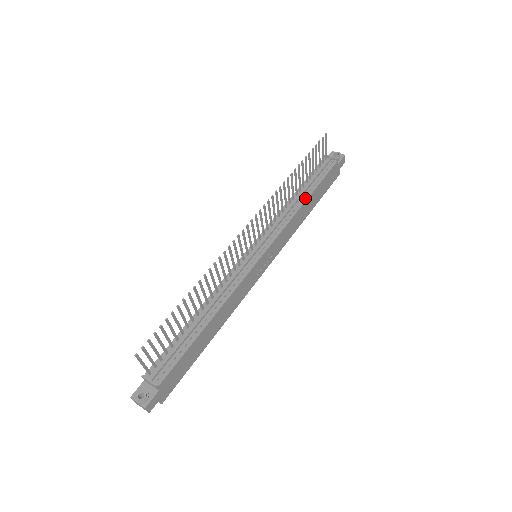
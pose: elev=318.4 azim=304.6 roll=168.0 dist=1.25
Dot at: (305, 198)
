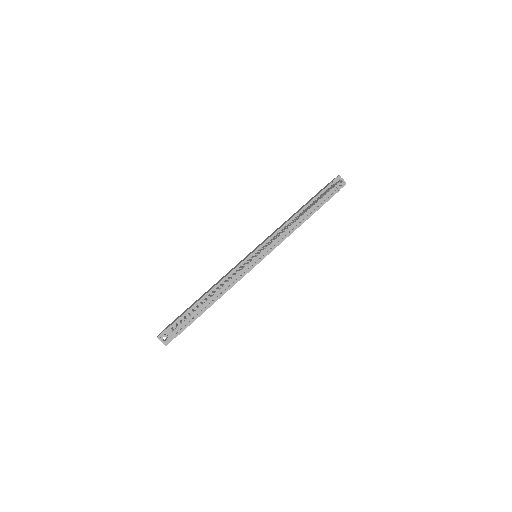
Dot at: (304, 220)
